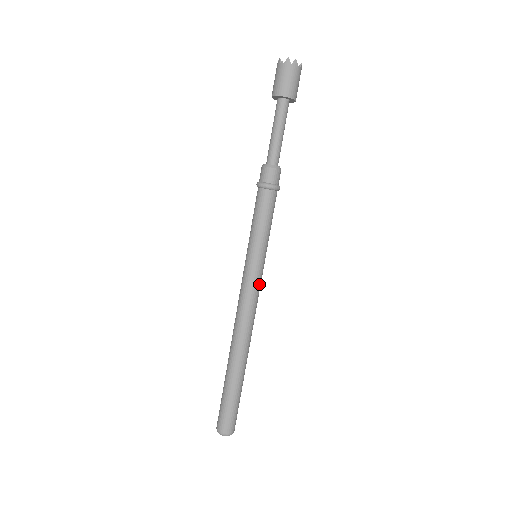
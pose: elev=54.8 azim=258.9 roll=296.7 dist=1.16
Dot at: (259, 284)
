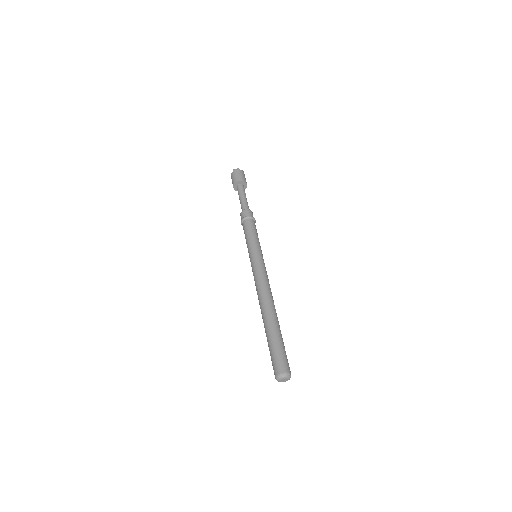
Dot at: (264, 267)
